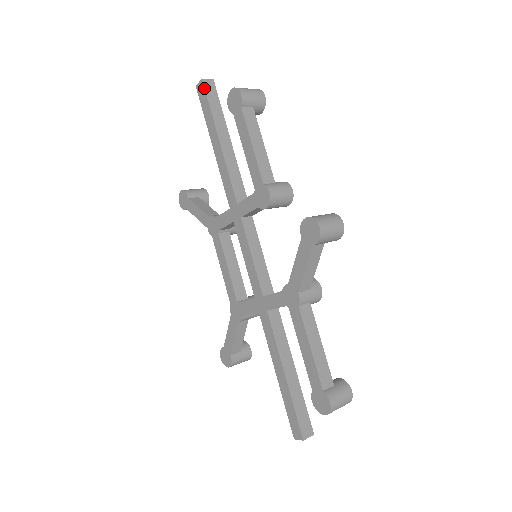
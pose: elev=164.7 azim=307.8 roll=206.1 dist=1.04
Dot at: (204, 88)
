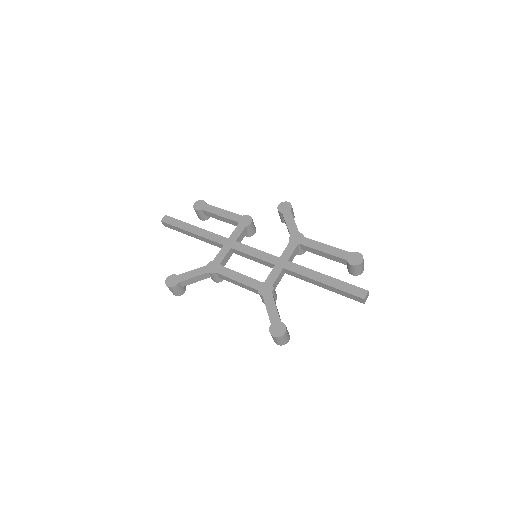
Dot at: (170, 217)
